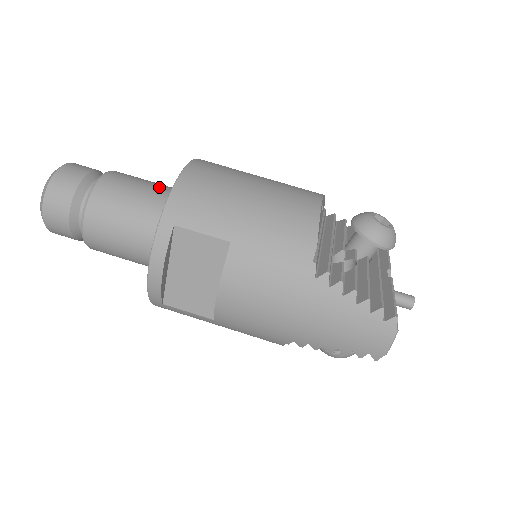
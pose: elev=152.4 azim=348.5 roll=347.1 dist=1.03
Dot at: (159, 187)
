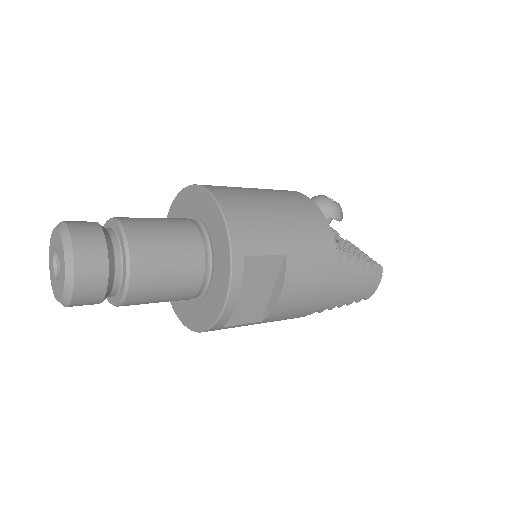
Dot at: (176, 222)
